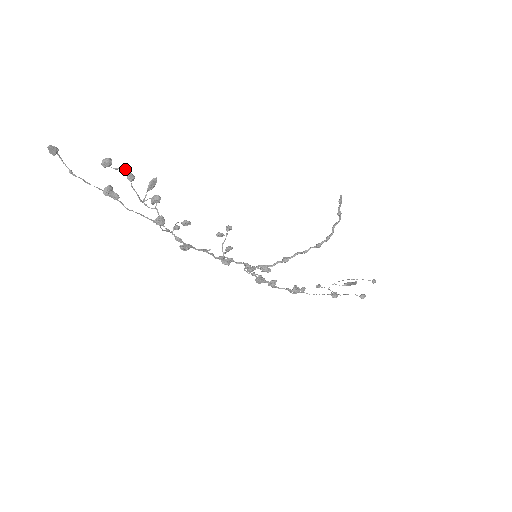
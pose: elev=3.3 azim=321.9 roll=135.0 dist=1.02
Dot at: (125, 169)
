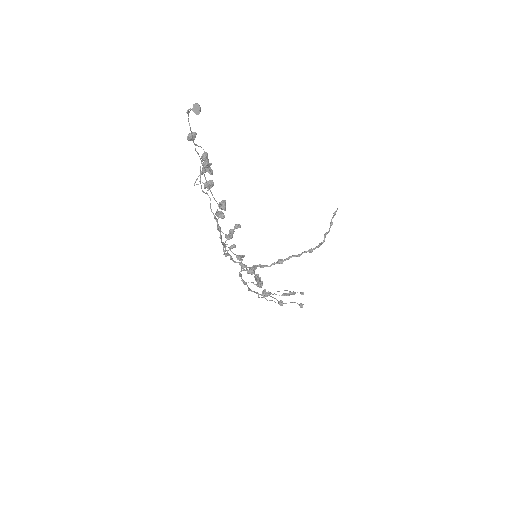
Dot at: occluded
